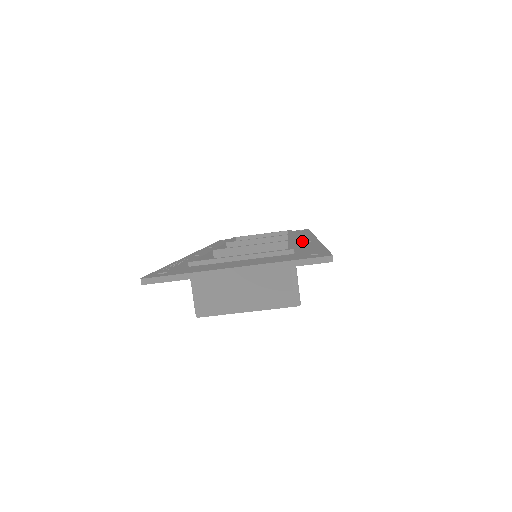
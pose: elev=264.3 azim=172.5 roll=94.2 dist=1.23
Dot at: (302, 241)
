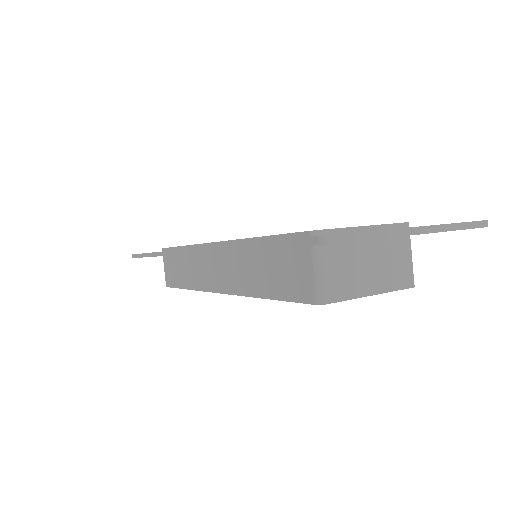
Dot at: occluded
